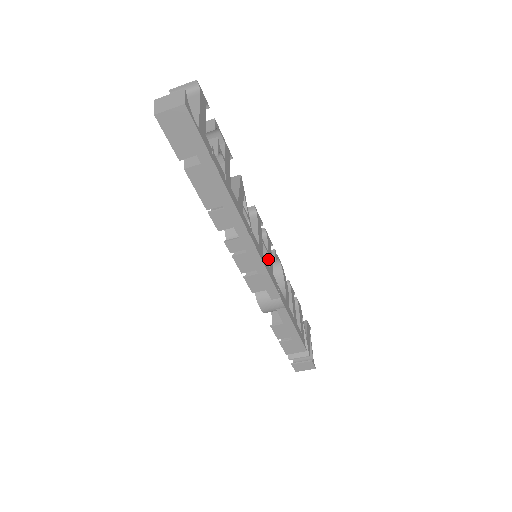
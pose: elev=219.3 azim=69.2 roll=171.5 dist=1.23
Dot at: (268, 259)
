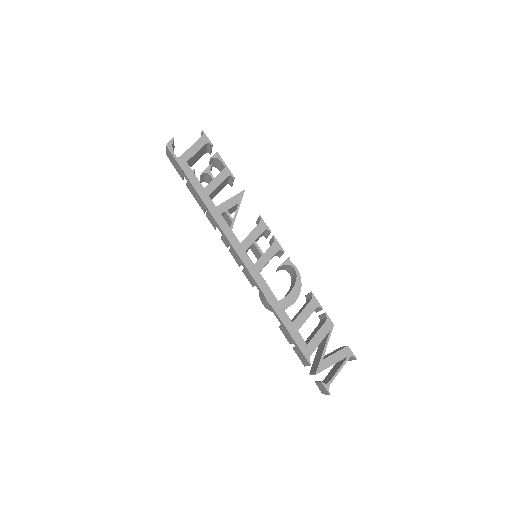
Dot at: (259, 258)
